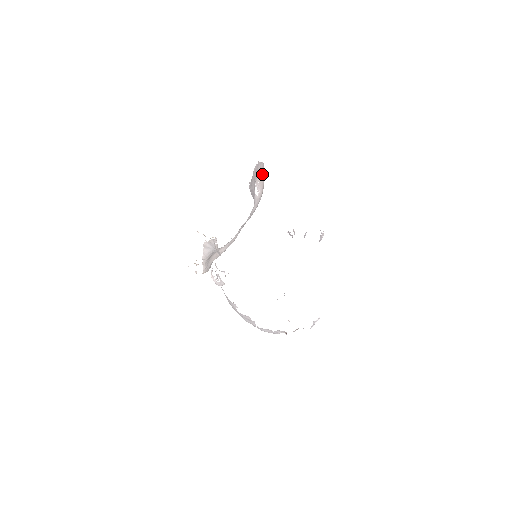
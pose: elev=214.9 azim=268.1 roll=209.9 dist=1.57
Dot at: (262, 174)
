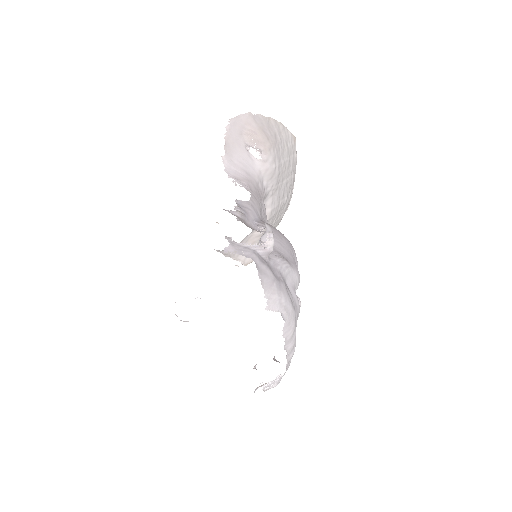
Dot at: (252, 128)
